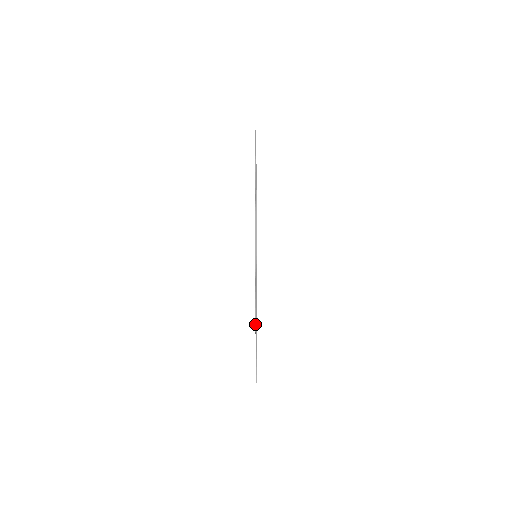
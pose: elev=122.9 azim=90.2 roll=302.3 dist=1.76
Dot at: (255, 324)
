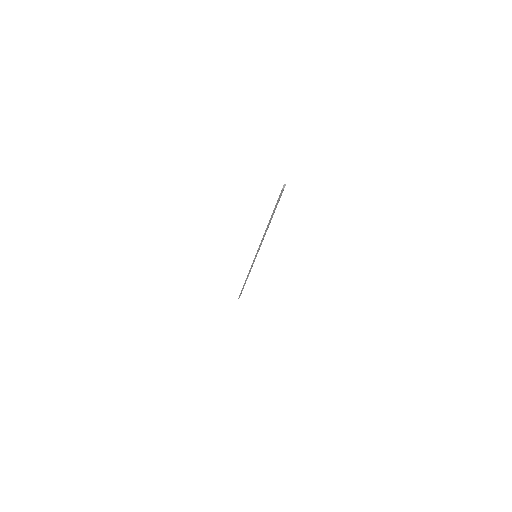
Dot at: occluded
